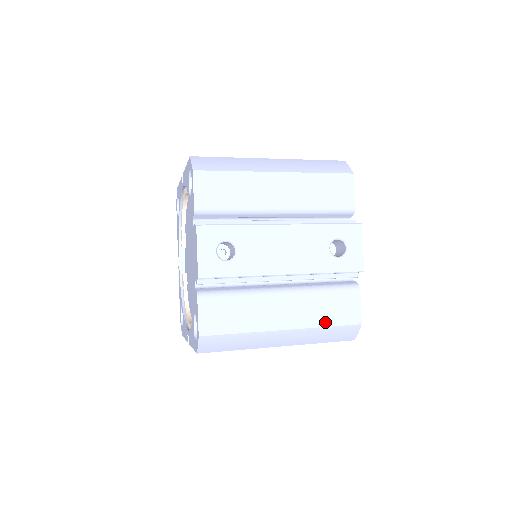
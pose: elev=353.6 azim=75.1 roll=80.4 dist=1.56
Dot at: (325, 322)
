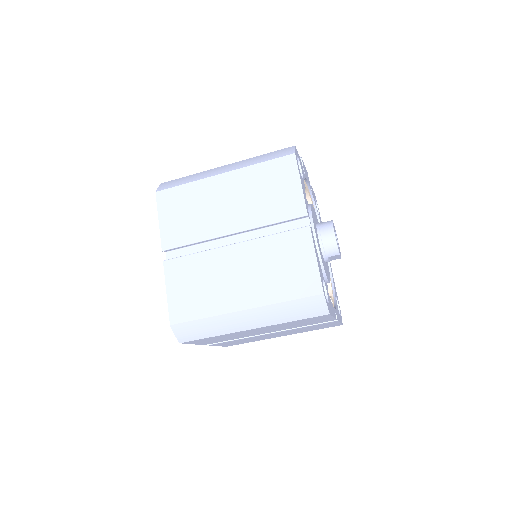
Dot at: occluded
